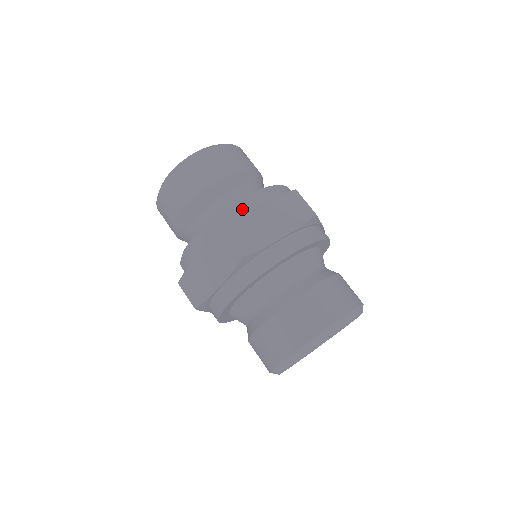
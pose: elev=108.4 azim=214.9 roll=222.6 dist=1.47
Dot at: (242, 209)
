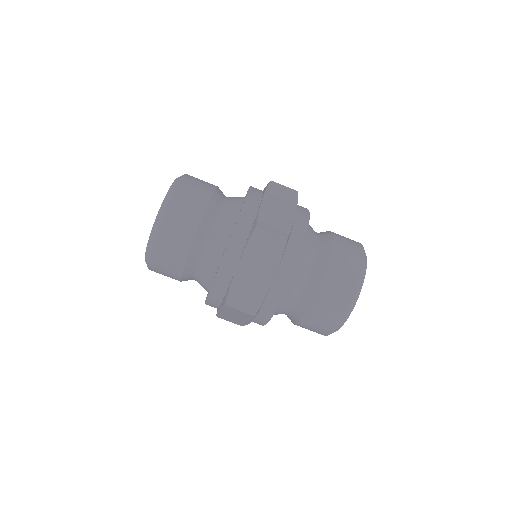
Dot at: (252, 209)
